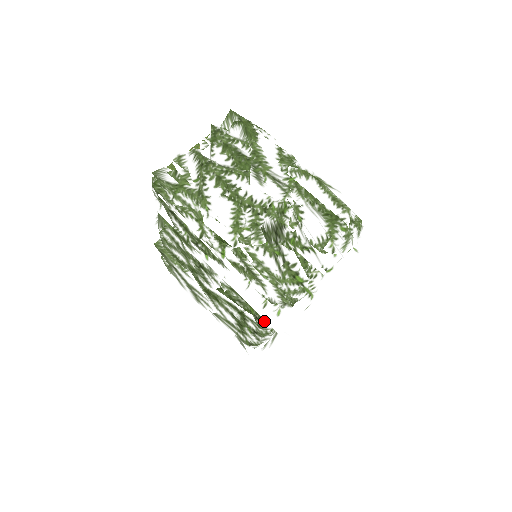
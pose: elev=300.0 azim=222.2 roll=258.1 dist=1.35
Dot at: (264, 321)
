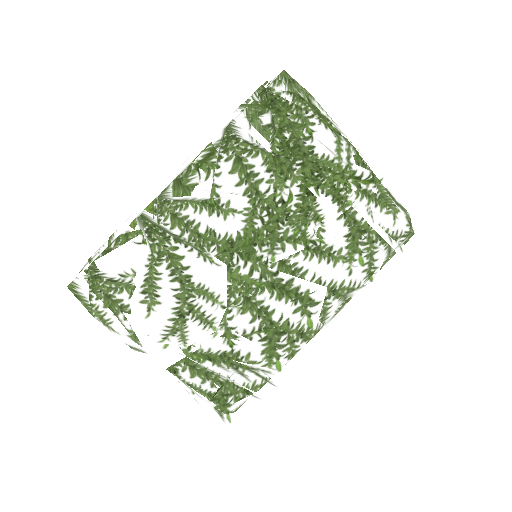
Dot at: (346, 291)
